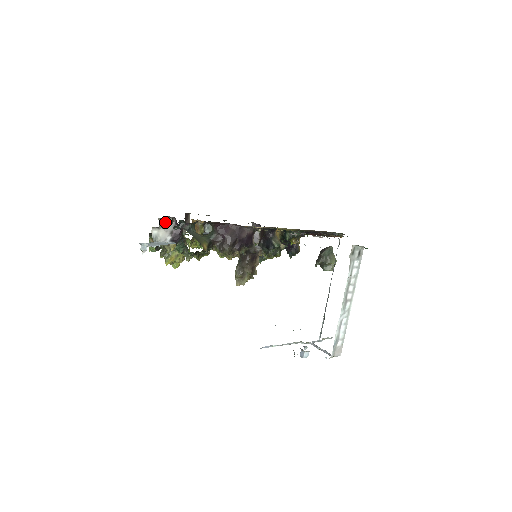
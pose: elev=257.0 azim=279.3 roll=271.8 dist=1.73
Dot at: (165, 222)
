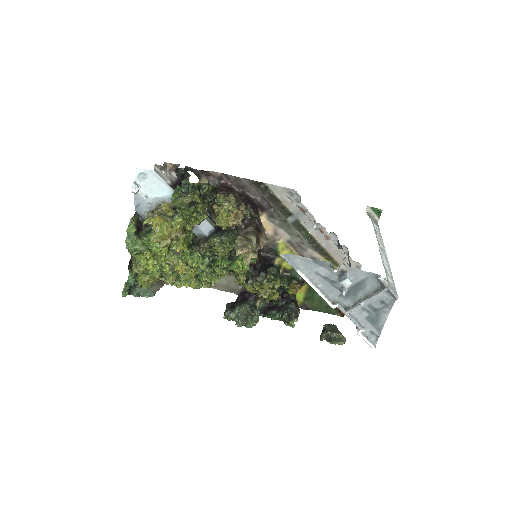
Dot at: (168, 173)
